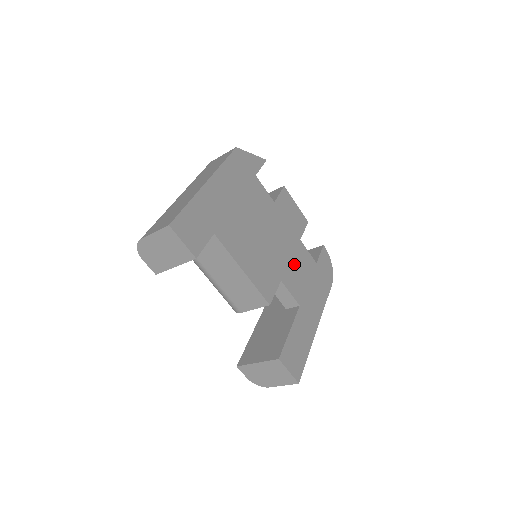
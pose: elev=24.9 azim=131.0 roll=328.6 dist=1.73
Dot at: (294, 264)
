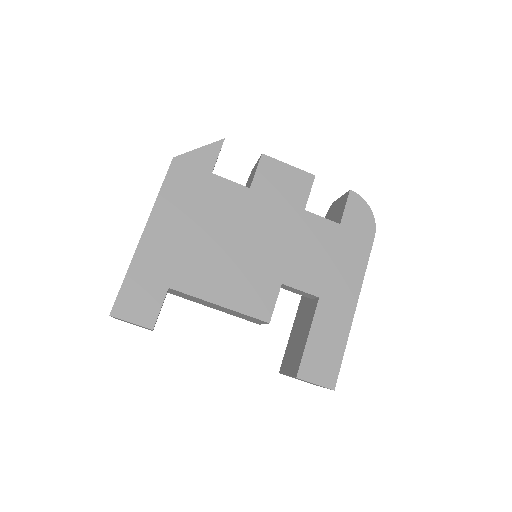
Dot at: (300, 249)
